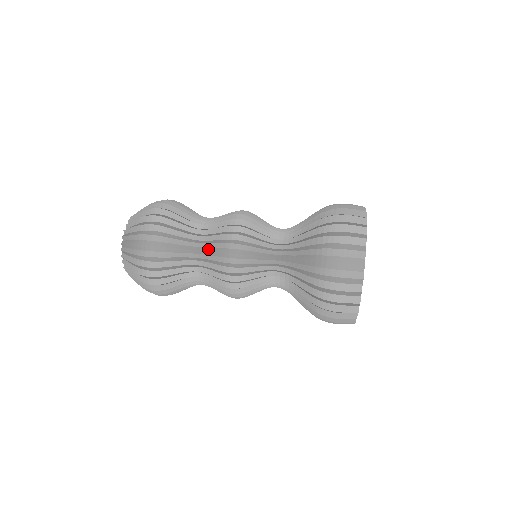
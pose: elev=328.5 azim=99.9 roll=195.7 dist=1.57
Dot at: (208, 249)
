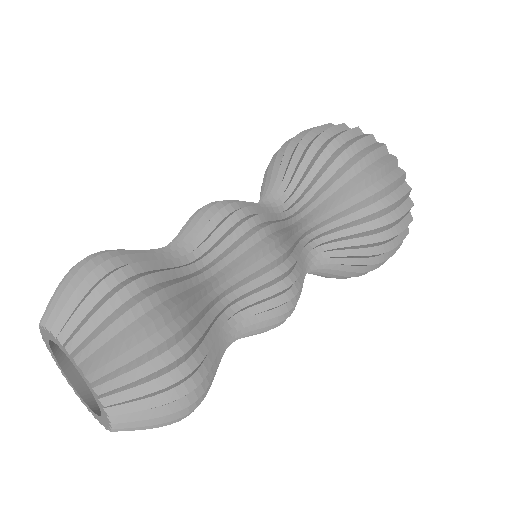
Dot at: (251, 321)
